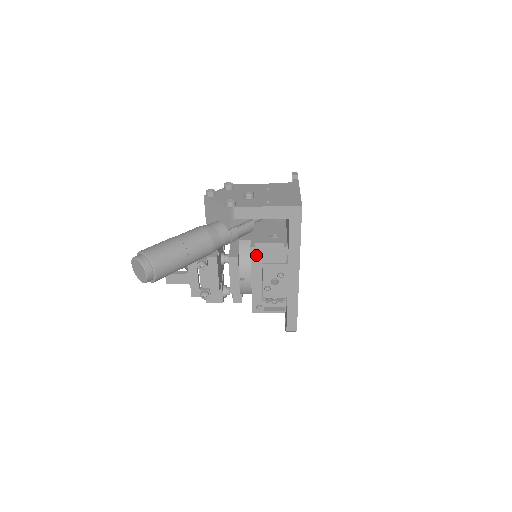
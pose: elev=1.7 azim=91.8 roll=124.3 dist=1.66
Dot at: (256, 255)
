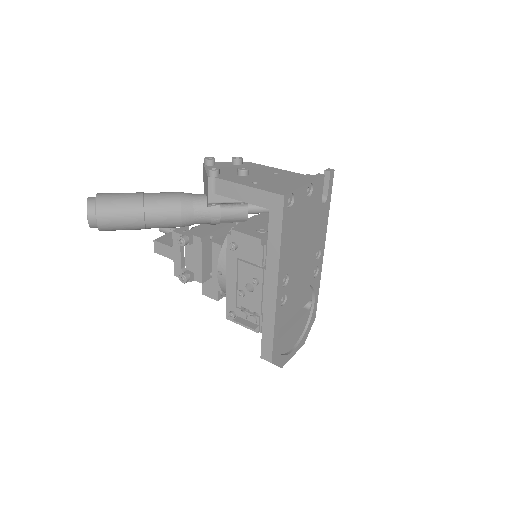
Dot at: (230, 245)
